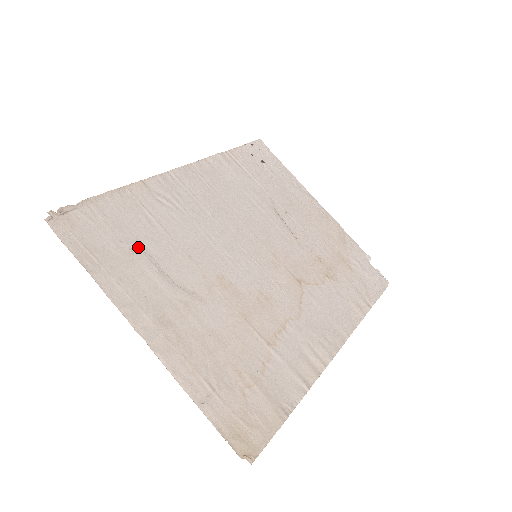
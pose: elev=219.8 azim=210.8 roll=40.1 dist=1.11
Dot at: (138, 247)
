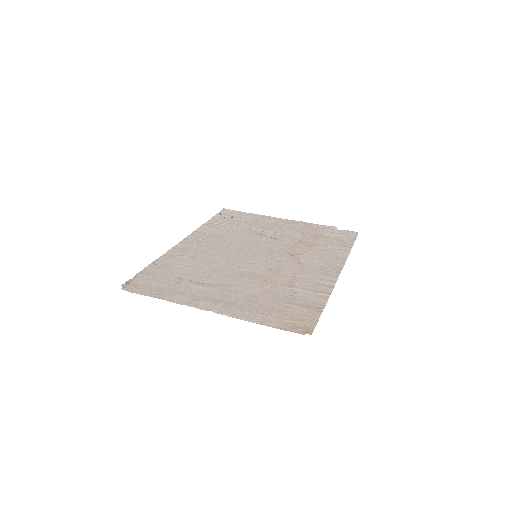
Dot at: (180, 280)
